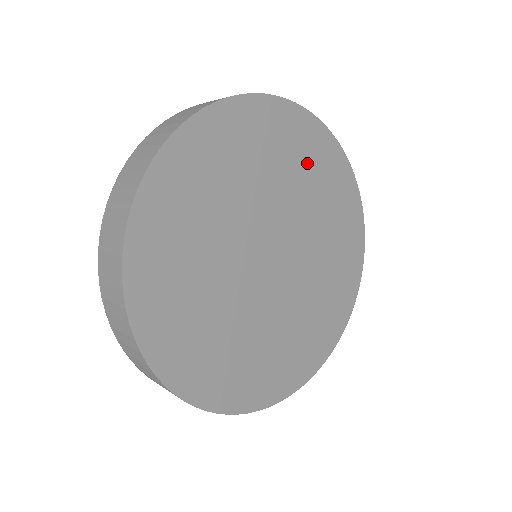
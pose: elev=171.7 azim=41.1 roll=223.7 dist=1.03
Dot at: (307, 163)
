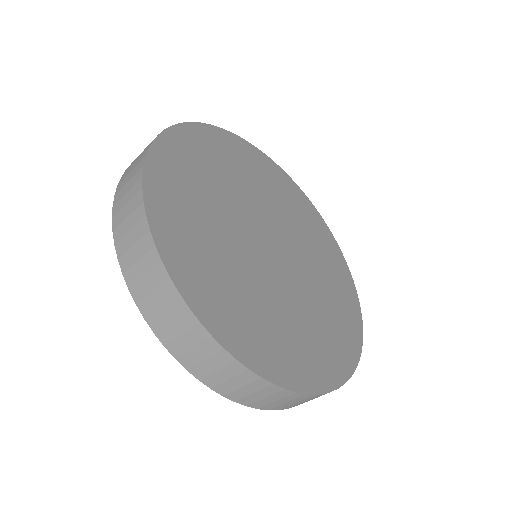
Dot at: (293, 203)
